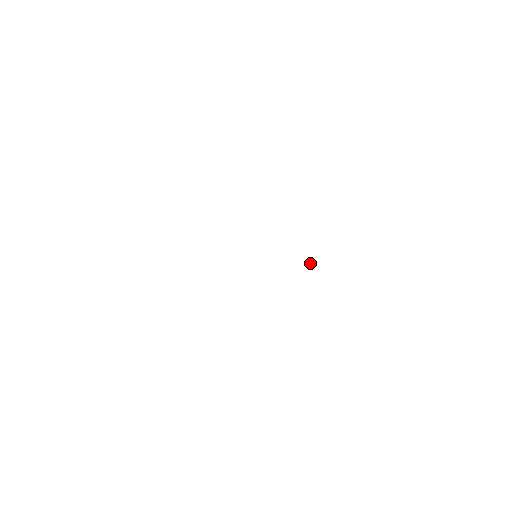
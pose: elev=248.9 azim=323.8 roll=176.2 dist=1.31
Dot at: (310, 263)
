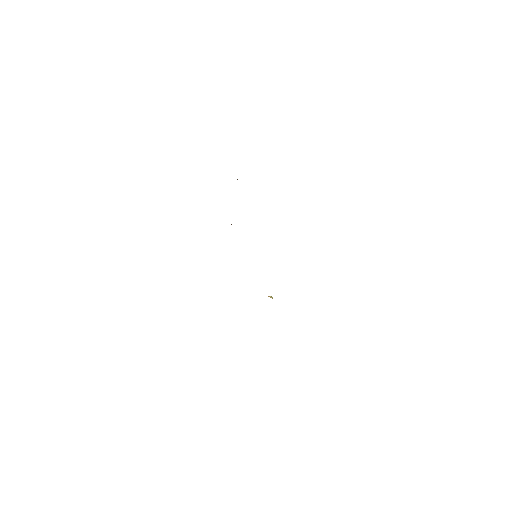
Dot at: occluded
